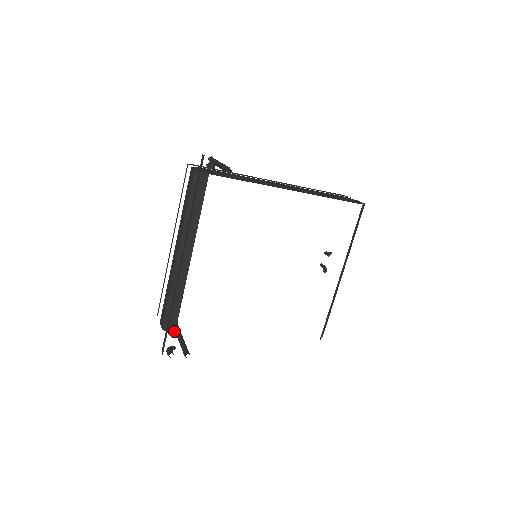
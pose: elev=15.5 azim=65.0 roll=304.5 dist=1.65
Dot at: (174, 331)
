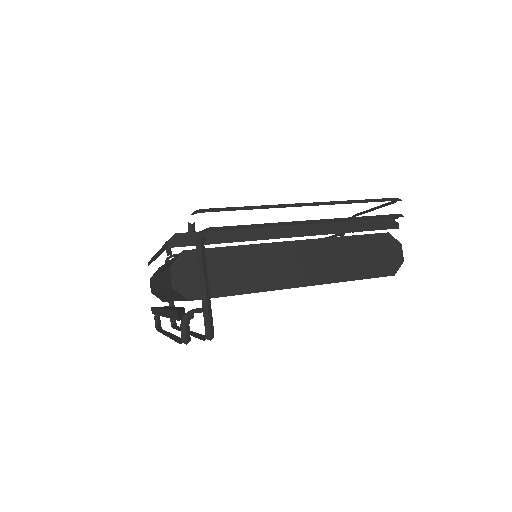
Dot at: (162, 301)
